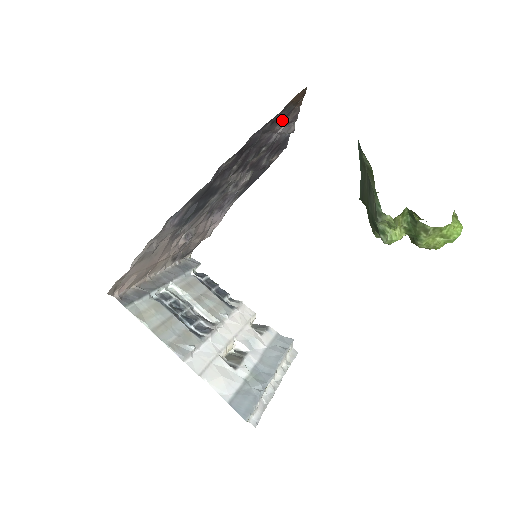
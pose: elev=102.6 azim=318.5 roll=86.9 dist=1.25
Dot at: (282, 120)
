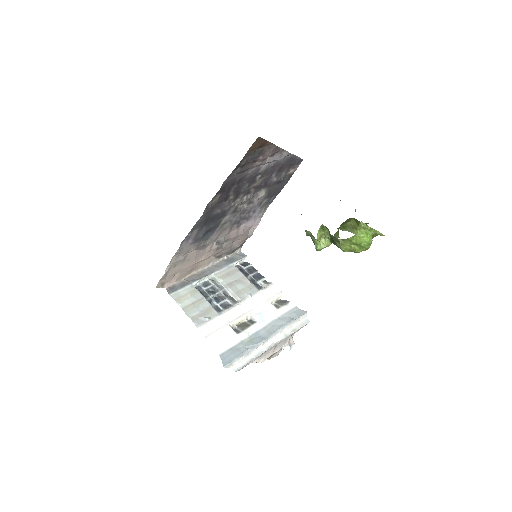
Dot at: (258, 158)
